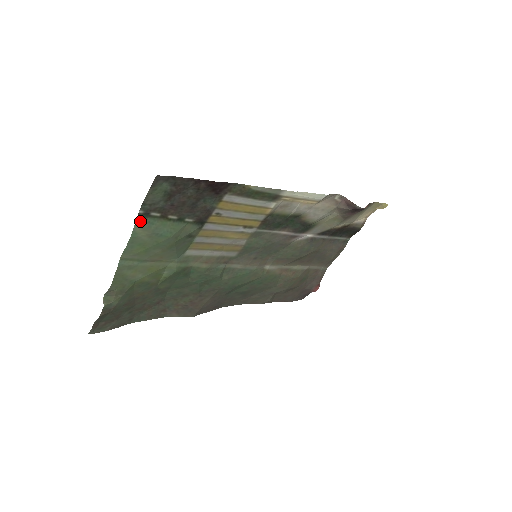
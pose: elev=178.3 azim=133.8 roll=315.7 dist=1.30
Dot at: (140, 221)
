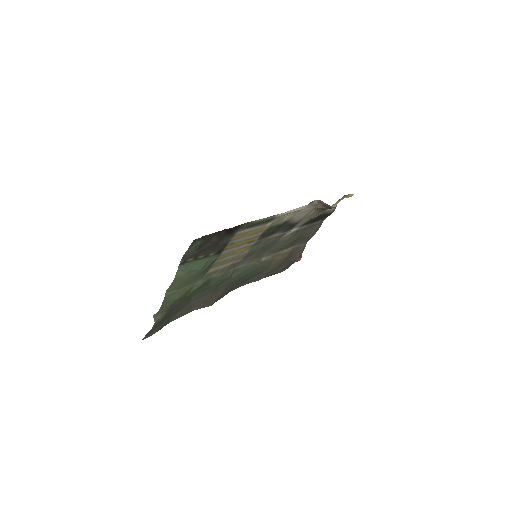
Dot at: (180, 267)
